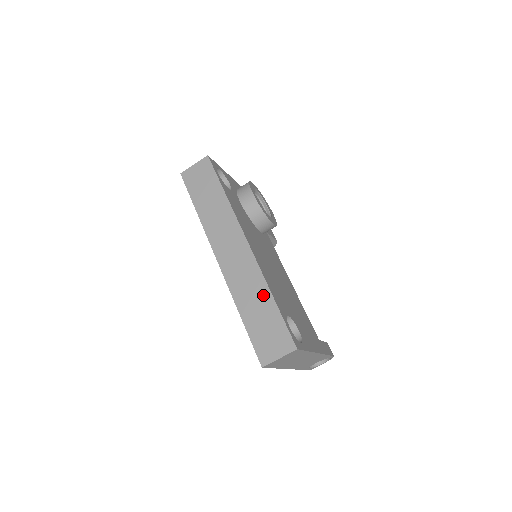
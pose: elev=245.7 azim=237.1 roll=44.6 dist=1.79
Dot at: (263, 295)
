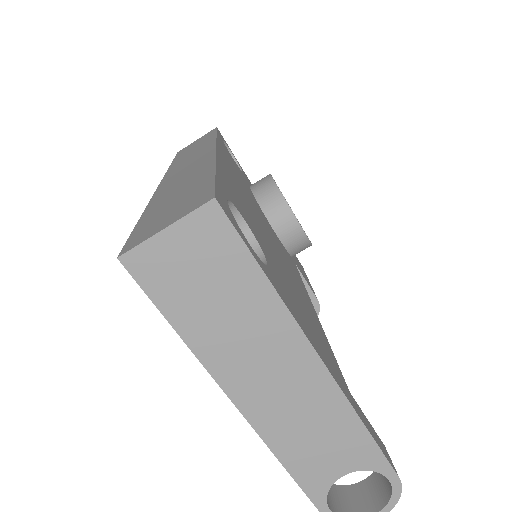
Dot at: (200, 174)
